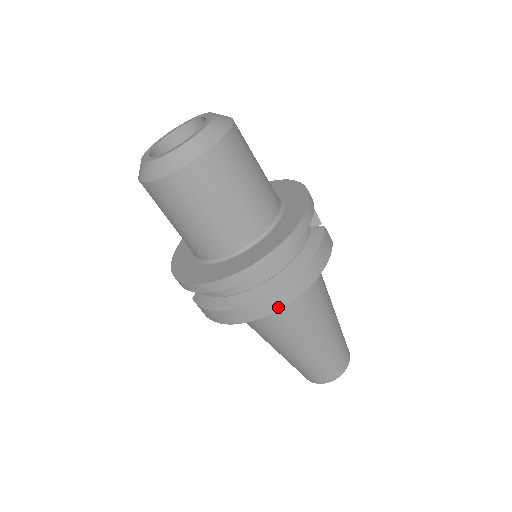
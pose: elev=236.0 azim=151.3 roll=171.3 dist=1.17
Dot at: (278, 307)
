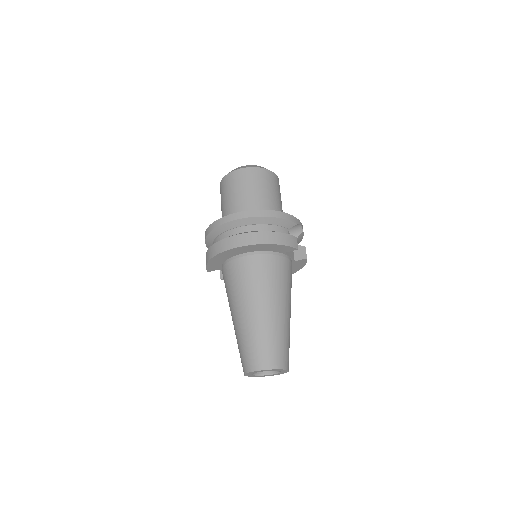
Dot at: (236, 246)
